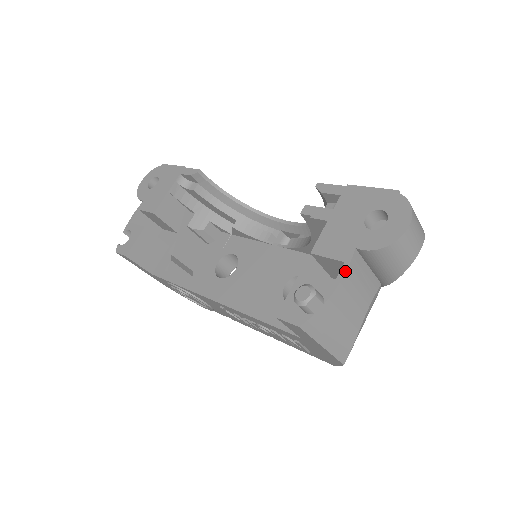
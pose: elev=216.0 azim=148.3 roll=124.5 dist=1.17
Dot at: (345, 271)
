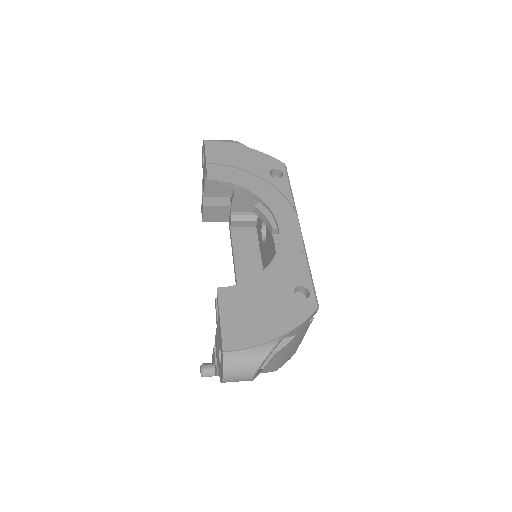
Dot at: (216, 370)
